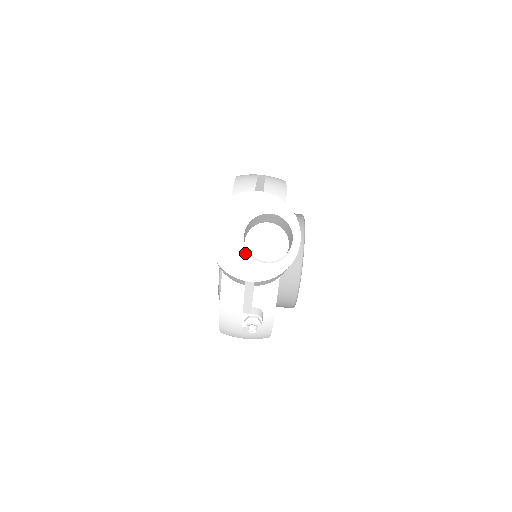
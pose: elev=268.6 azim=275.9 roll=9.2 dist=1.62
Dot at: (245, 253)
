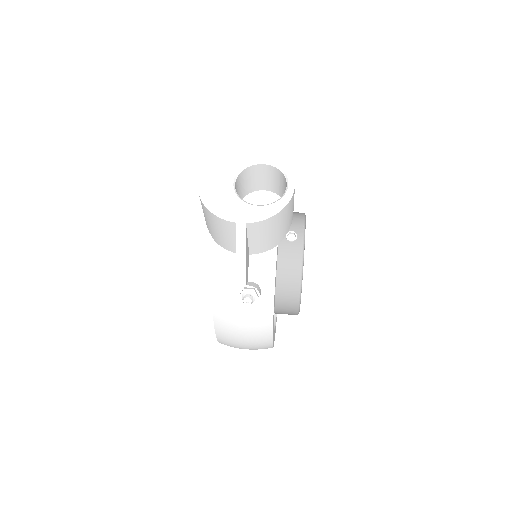
Dot at: (236, 198)
